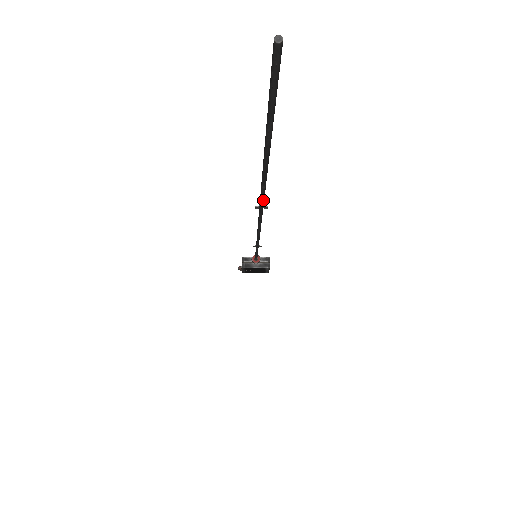
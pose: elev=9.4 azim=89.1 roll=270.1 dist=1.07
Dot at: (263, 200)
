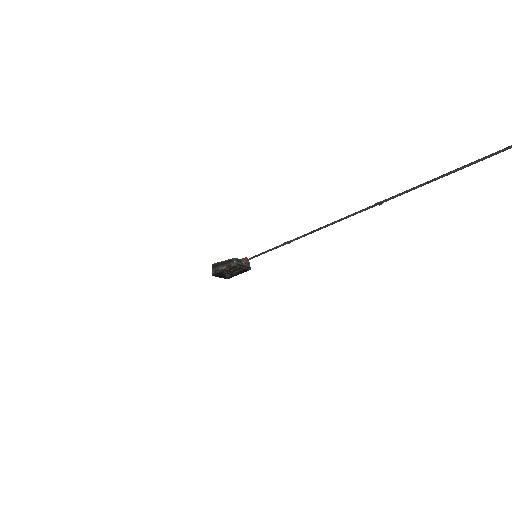
Dot at: occluded
